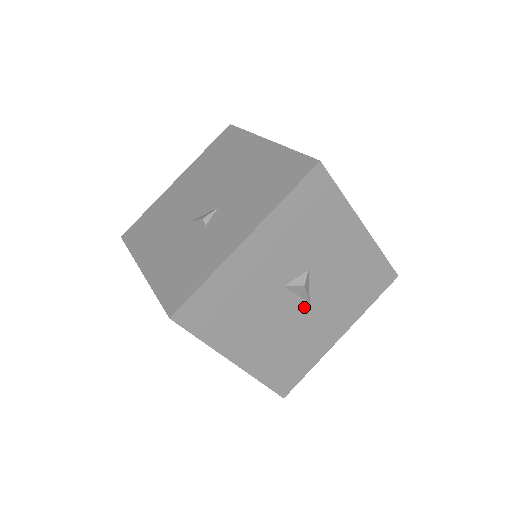
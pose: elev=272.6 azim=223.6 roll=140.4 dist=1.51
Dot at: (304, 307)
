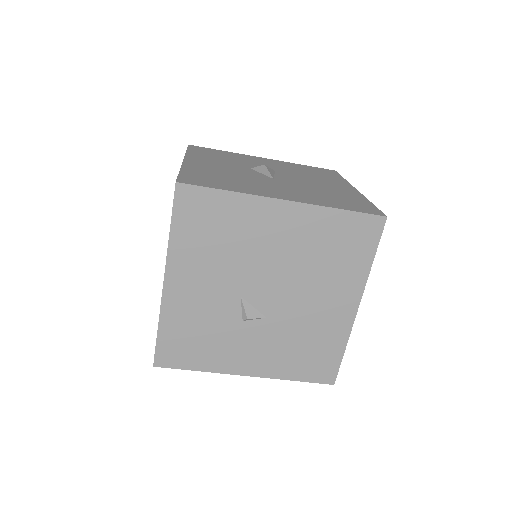
Dot at: occluded
